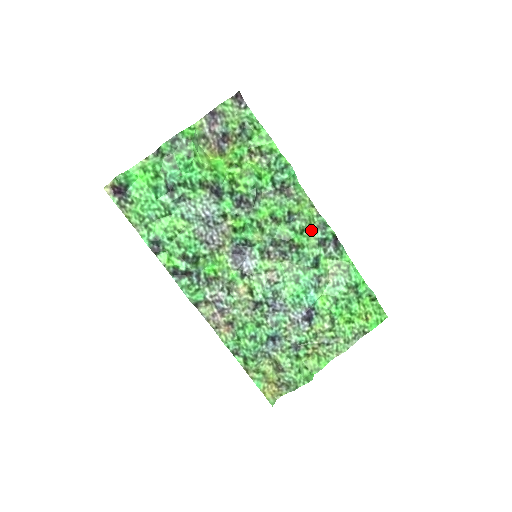
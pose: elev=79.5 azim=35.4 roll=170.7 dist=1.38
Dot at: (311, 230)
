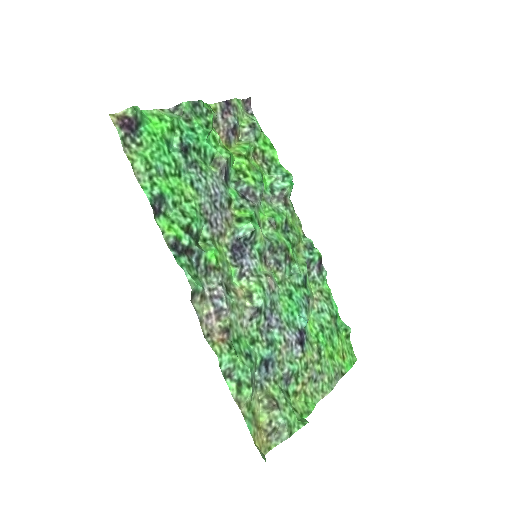
Dot at: (299, 248)
